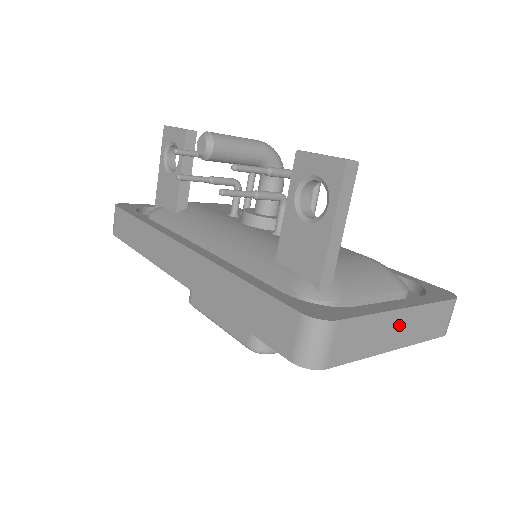
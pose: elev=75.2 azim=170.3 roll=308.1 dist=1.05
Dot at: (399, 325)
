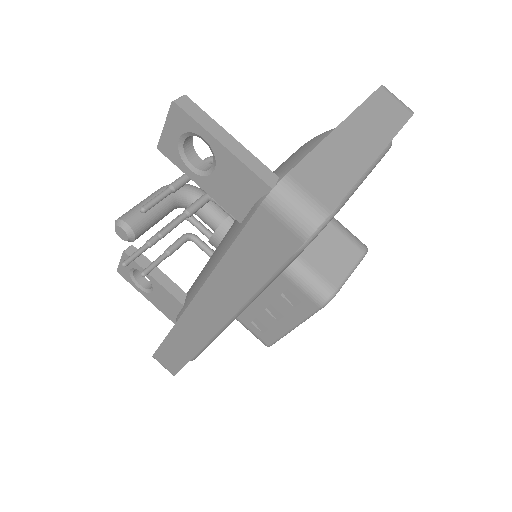
Dot at: (355, 137)
